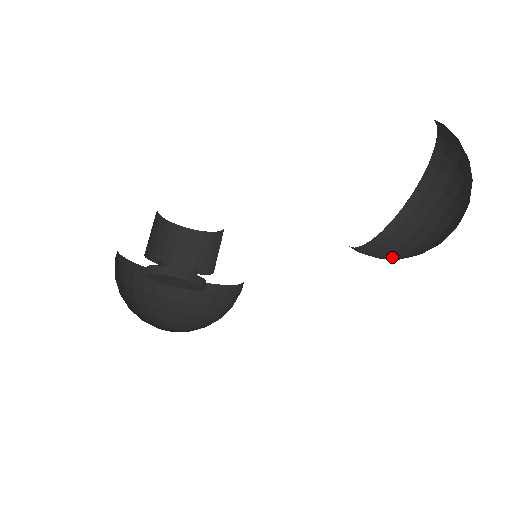
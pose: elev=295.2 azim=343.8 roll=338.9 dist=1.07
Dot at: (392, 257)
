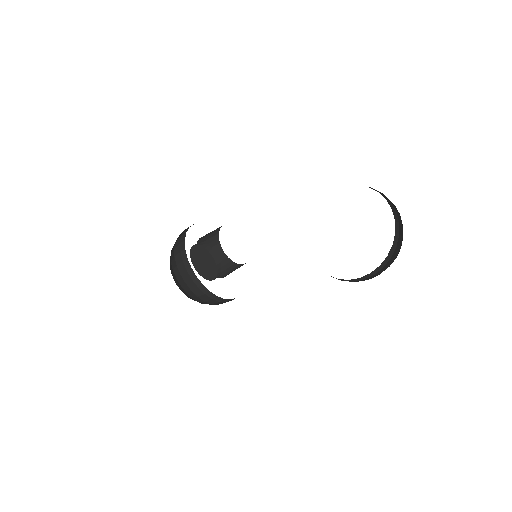
Dot at: occluded
